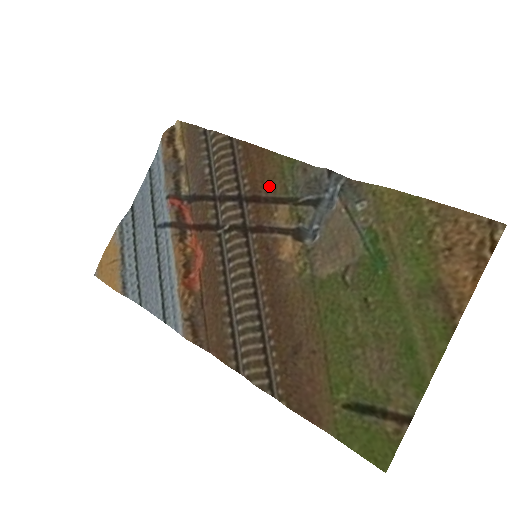
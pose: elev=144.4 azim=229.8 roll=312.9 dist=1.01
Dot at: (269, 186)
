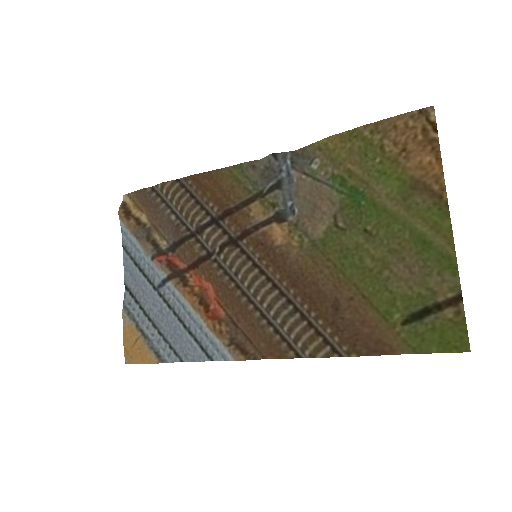
Dot at: (232, 196)
